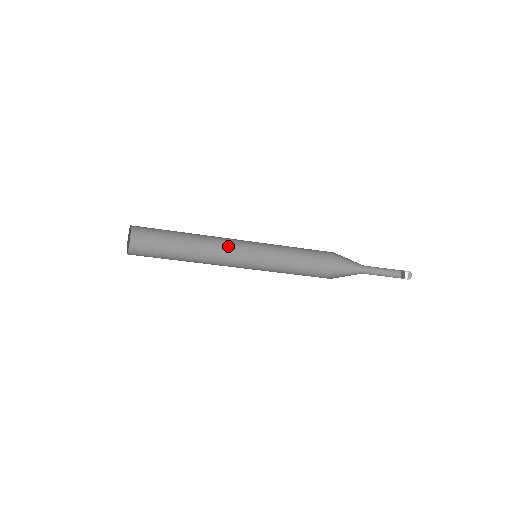
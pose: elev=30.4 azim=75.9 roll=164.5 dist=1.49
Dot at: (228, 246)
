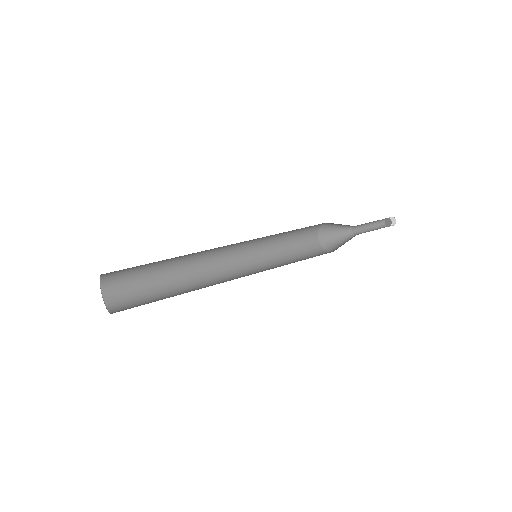
Dot at: (219, 258)
